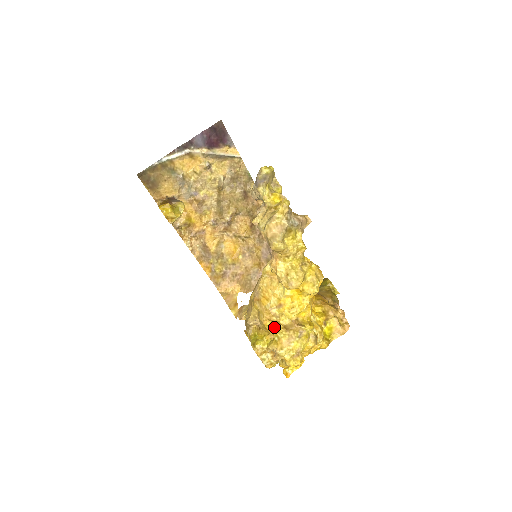
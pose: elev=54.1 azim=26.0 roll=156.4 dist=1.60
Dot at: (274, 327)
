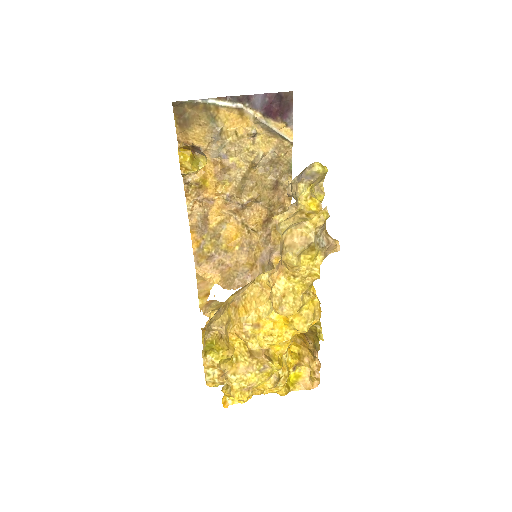
Dot at: (238, 345)
